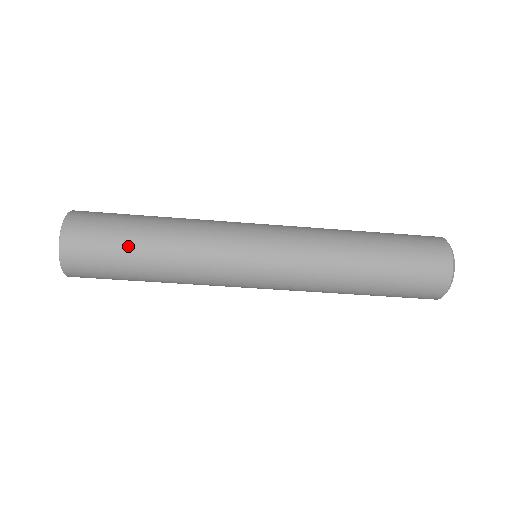
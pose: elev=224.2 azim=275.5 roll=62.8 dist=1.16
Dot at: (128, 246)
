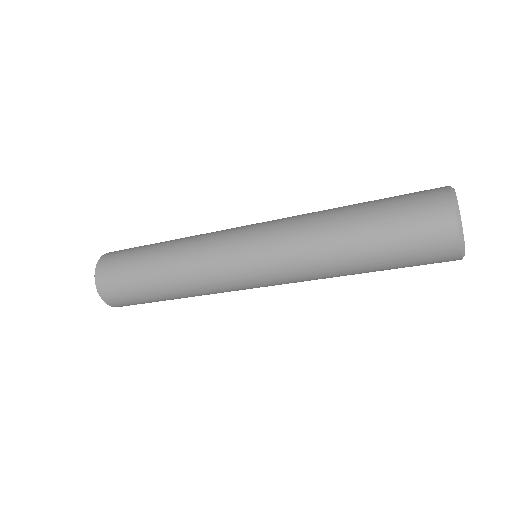
Dot at: (150, 296)
